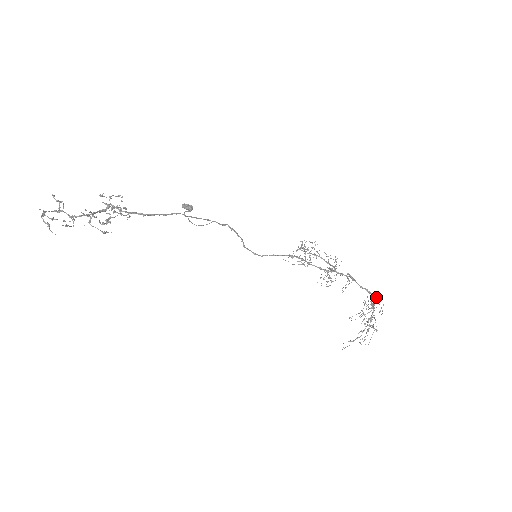
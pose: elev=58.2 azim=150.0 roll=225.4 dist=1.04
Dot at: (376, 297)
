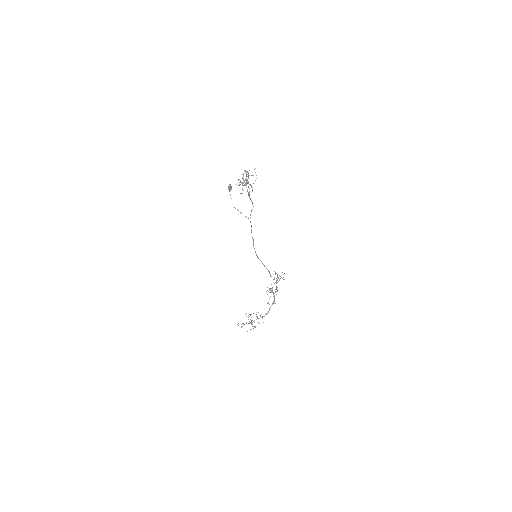
Dot at: occluded
